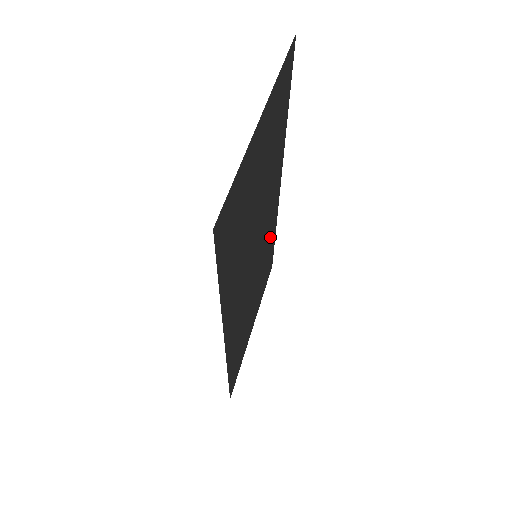
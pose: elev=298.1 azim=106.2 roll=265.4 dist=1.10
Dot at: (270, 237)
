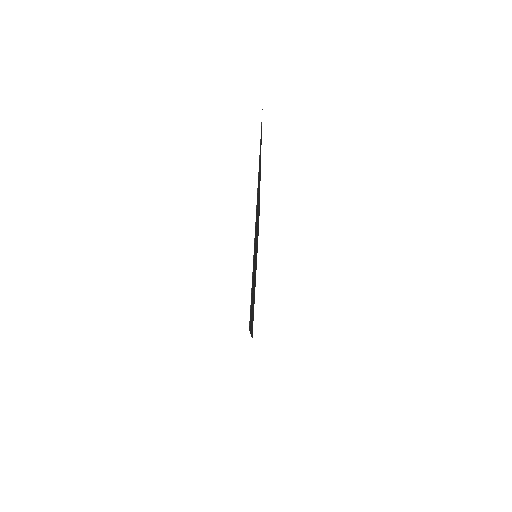
Dot at: occluded
